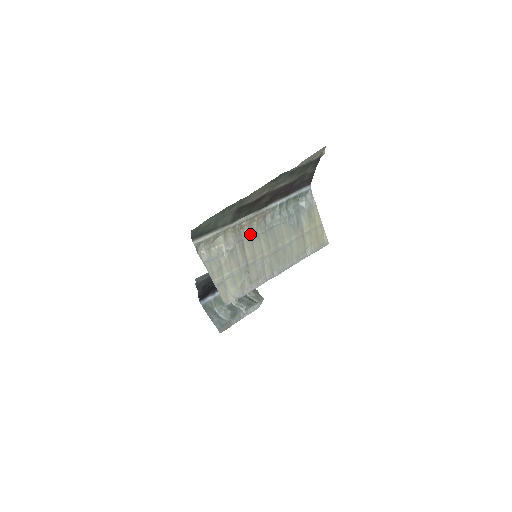
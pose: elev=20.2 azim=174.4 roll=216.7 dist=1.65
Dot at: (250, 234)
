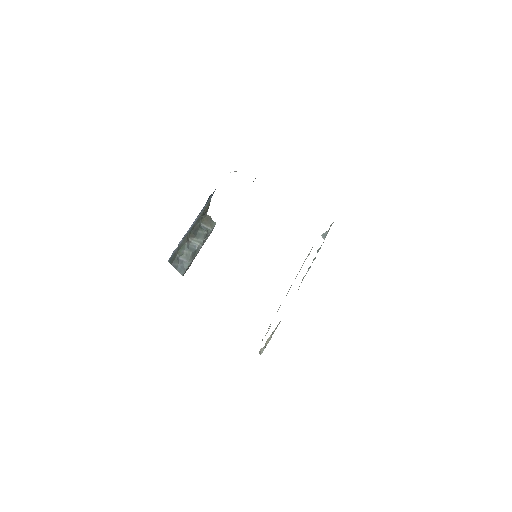
Dot at: occluded
